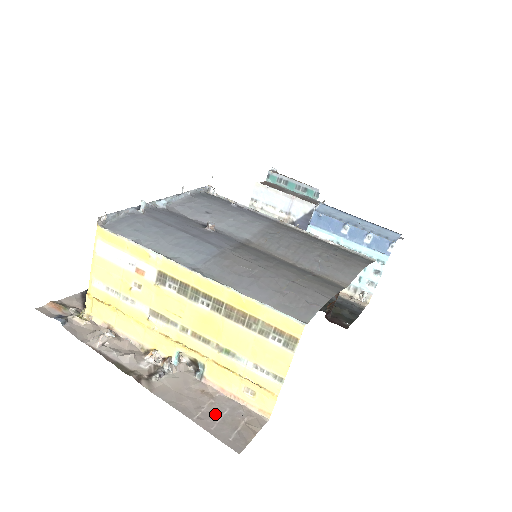
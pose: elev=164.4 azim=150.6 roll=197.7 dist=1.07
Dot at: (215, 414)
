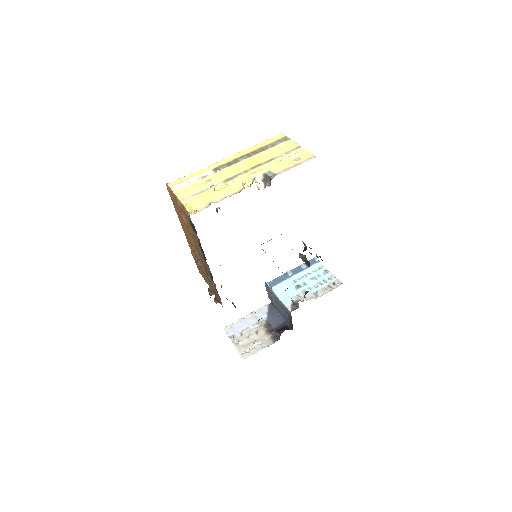
Dot at: occluded
